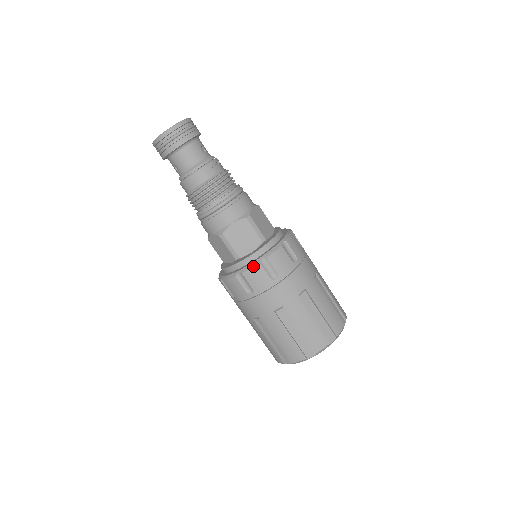
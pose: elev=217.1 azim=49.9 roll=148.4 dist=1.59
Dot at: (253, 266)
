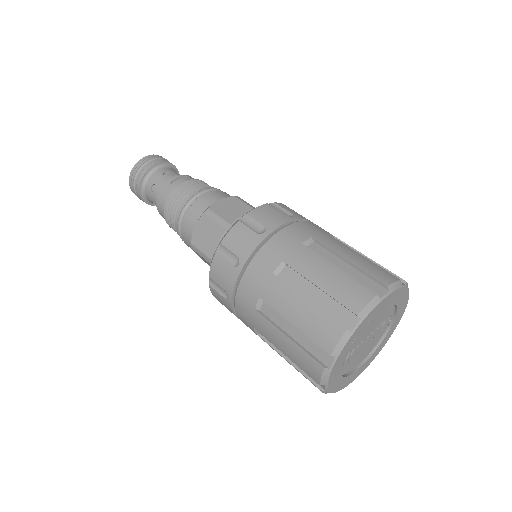
Dot at: (211, 261)
